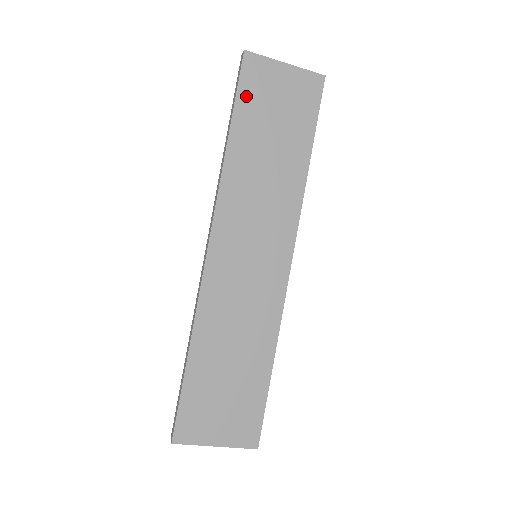
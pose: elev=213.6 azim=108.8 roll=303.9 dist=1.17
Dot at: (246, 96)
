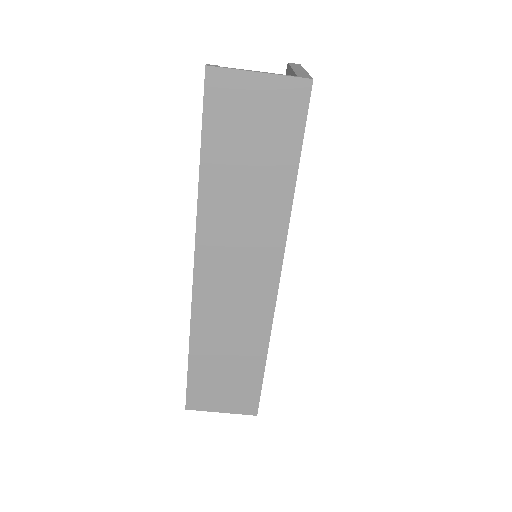
Dot at: (214, 122)
